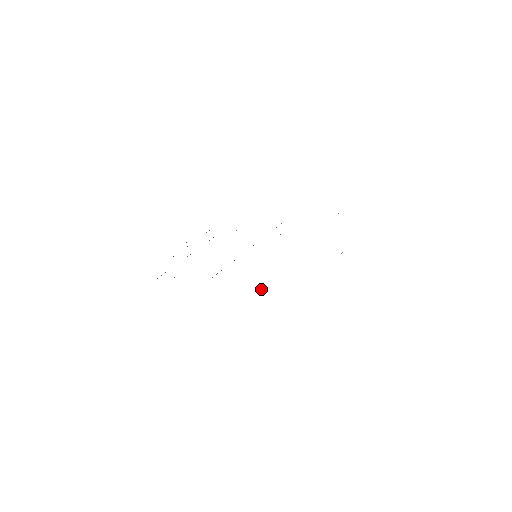
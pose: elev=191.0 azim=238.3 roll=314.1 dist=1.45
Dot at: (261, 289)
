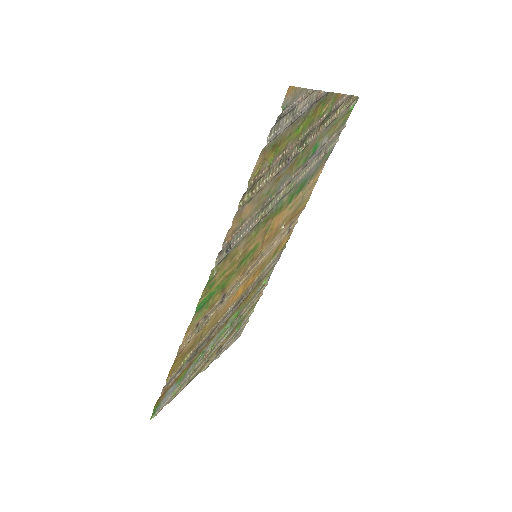
Dot at: (234, 242)
